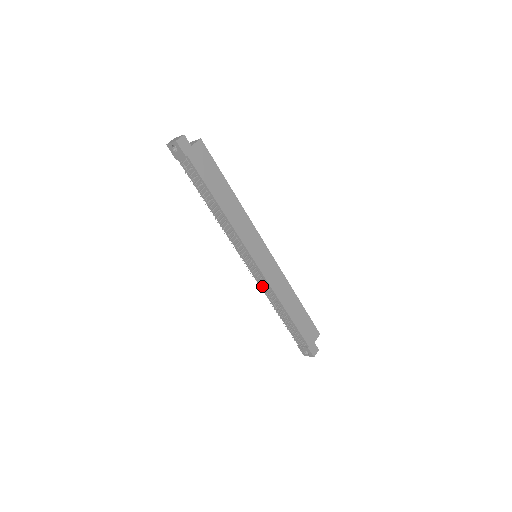
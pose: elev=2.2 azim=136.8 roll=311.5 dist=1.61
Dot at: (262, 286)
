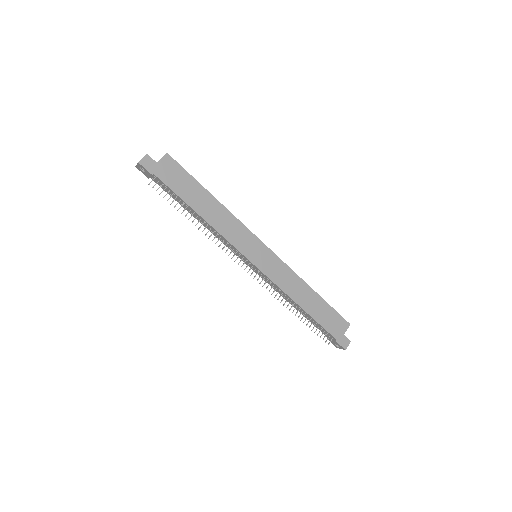
Dot at: (267, 286)
